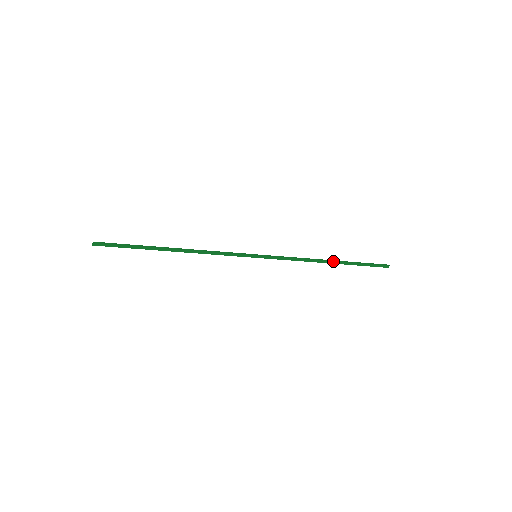
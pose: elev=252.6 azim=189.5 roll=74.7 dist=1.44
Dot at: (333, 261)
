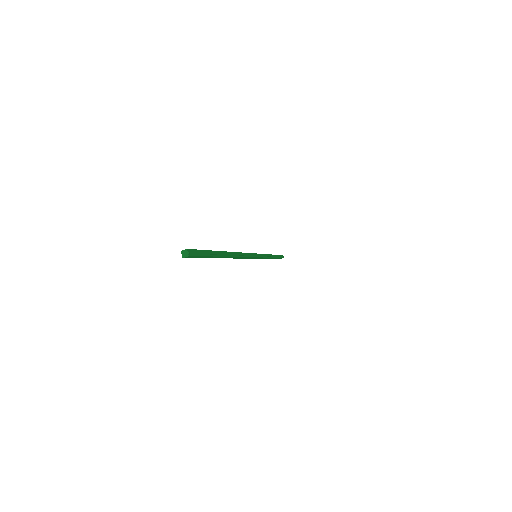
Dot at: (275, 257)
